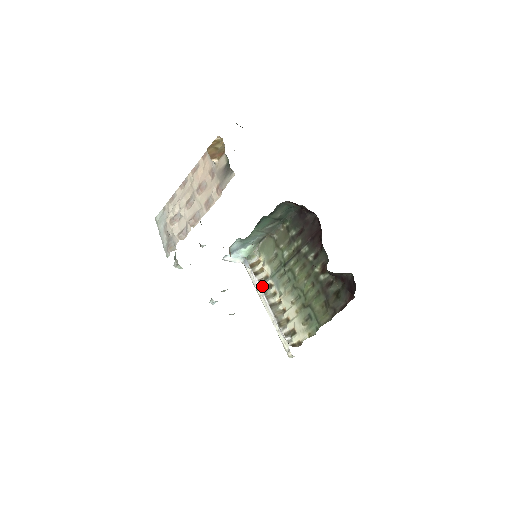
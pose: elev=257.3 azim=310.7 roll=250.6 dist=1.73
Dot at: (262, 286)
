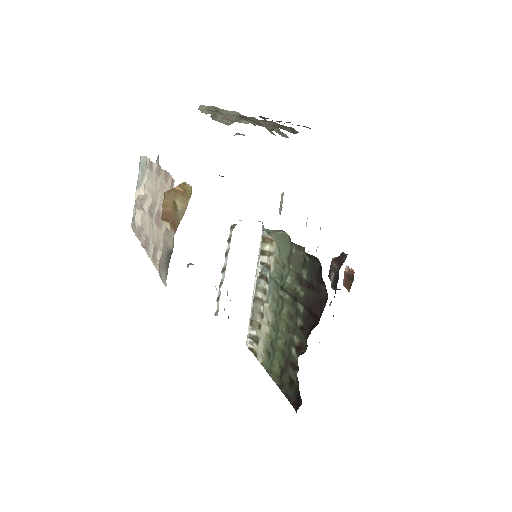
Dot at: (262, 269)
